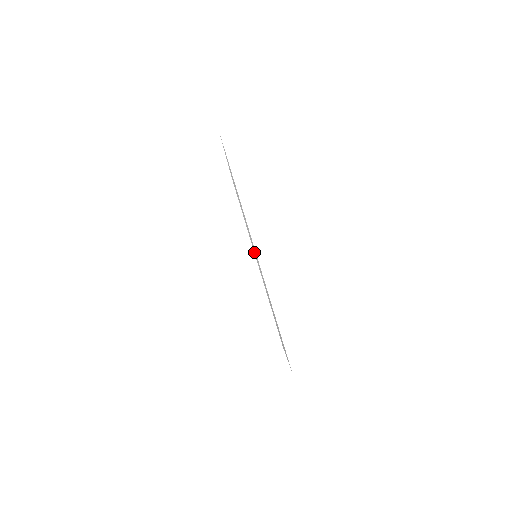
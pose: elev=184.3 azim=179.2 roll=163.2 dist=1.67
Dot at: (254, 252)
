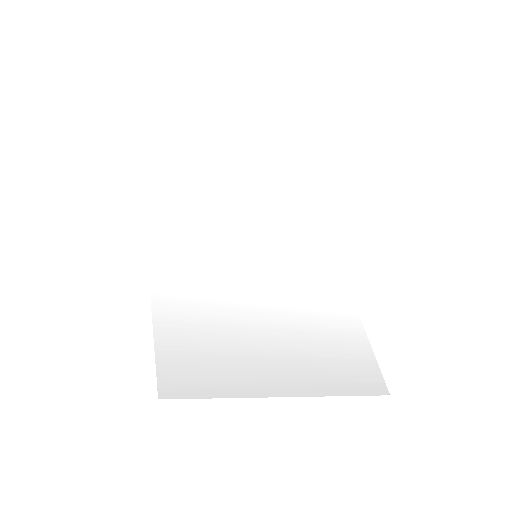
Dot at: (314, 257)
